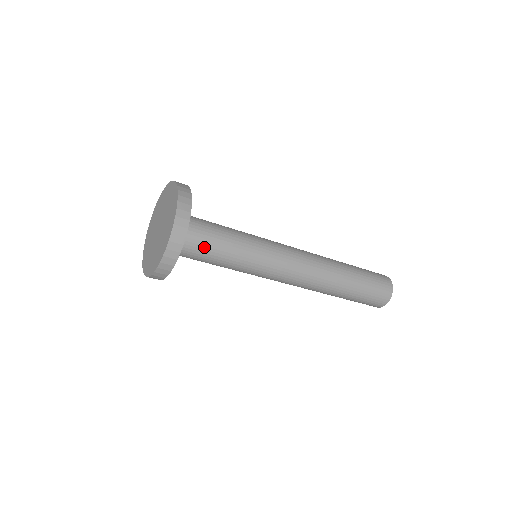
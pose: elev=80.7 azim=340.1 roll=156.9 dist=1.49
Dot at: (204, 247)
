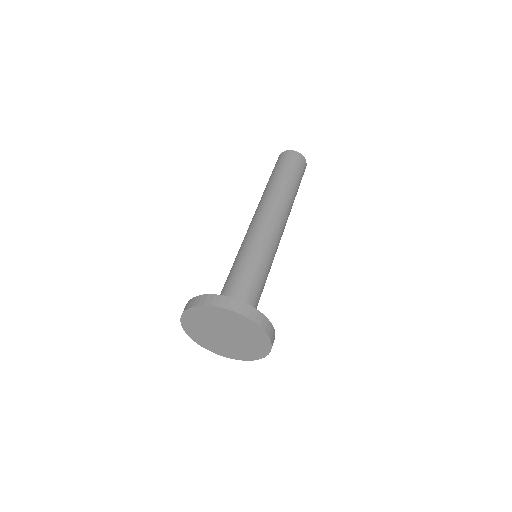
Dot at: occluded
